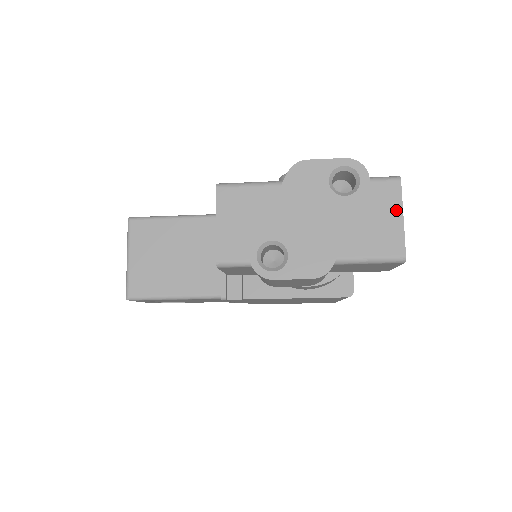
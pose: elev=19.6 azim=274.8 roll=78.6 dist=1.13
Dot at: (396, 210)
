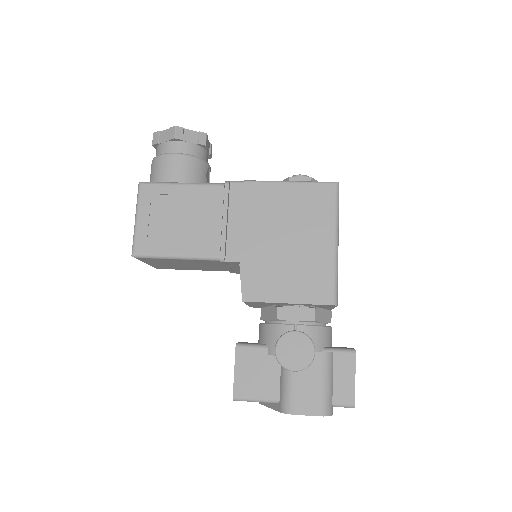
Dot at: occluded
